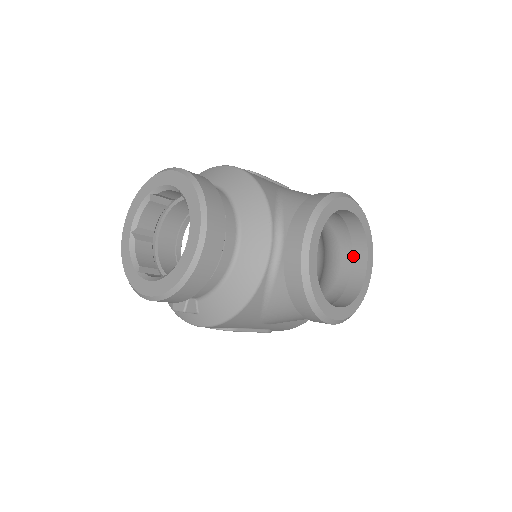
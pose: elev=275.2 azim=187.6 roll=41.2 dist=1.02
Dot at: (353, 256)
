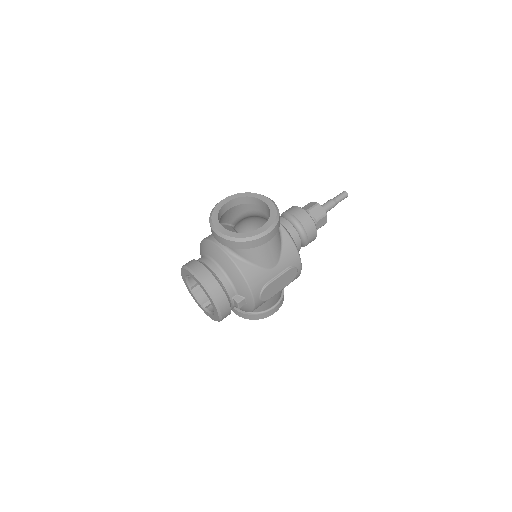
Dot at: (261, 206)
